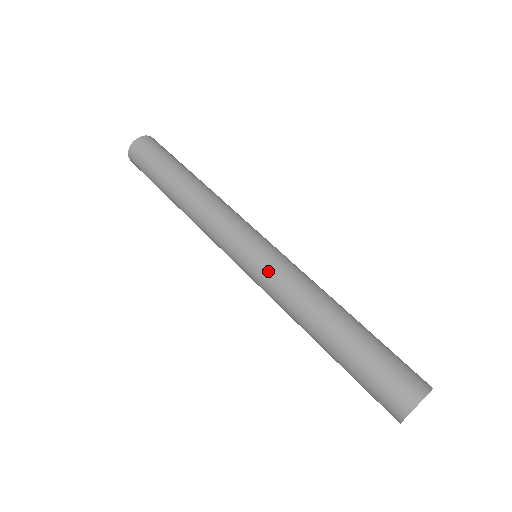
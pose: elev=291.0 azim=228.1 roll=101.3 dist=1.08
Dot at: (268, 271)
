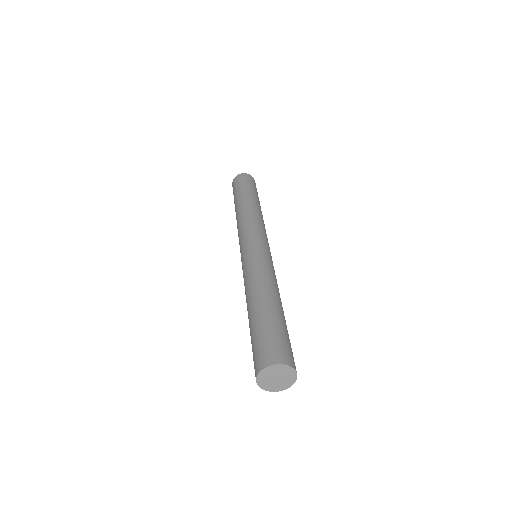
Dot at: (253, 258)
